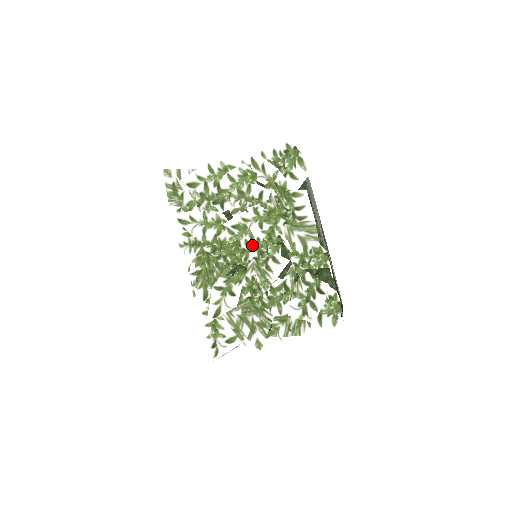
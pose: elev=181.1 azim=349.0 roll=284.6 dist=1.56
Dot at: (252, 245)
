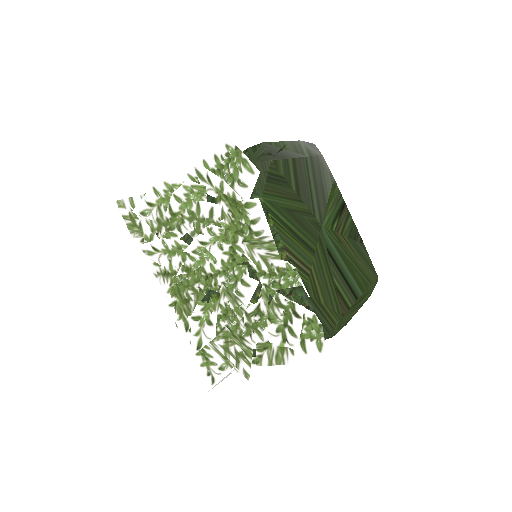
Dot at: (218, 269)
